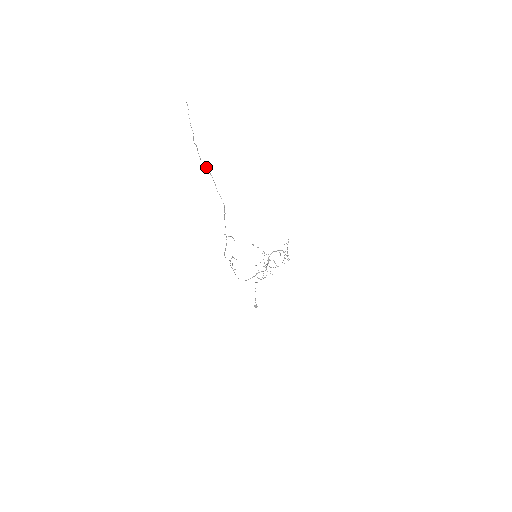
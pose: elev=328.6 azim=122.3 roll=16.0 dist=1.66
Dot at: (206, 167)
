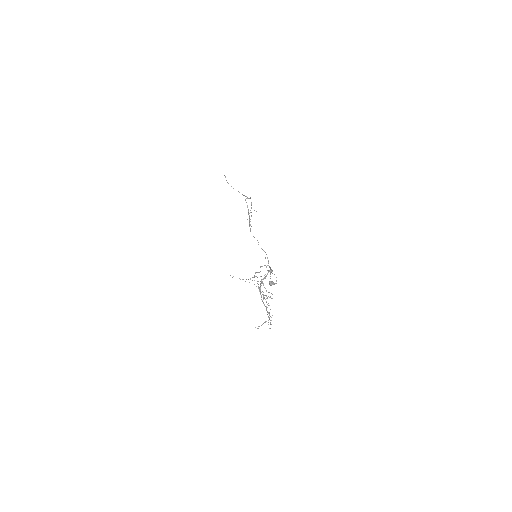
Dot at: occluded
